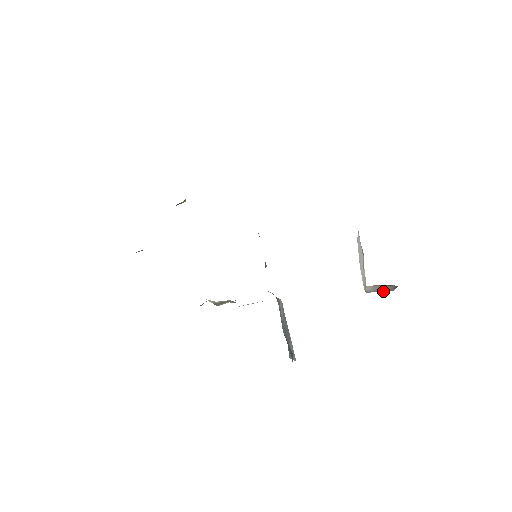
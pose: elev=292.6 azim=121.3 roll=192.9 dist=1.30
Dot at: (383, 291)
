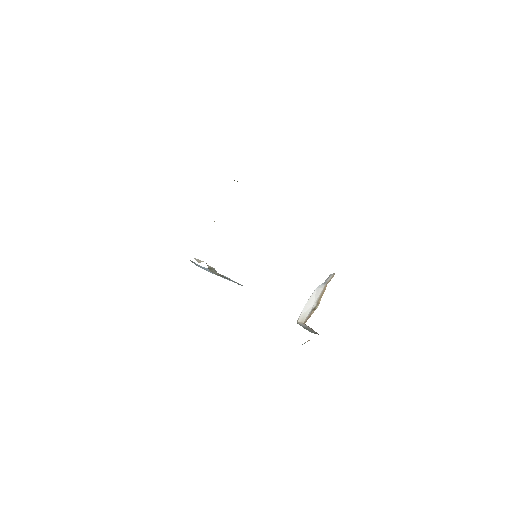
Dot at: (306, 329)
